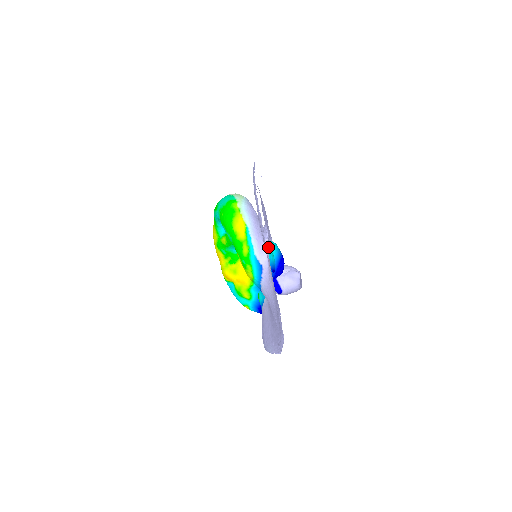
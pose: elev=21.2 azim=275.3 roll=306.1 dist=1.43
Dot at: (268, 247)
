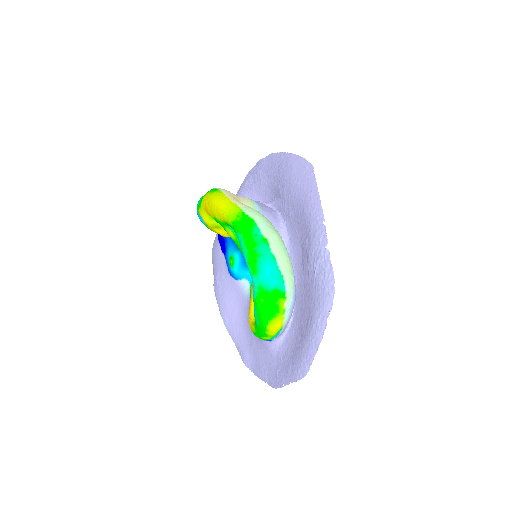
Dot at: occluded
